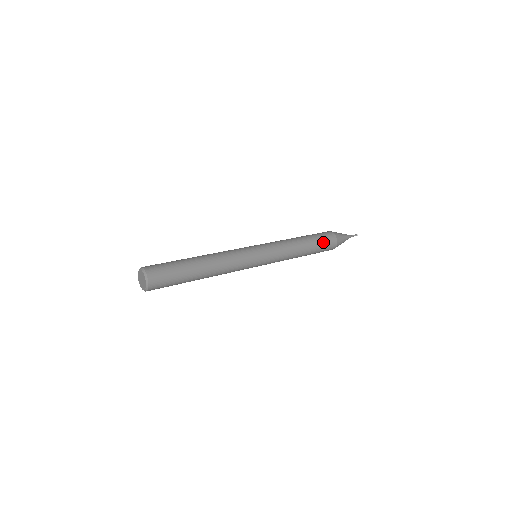
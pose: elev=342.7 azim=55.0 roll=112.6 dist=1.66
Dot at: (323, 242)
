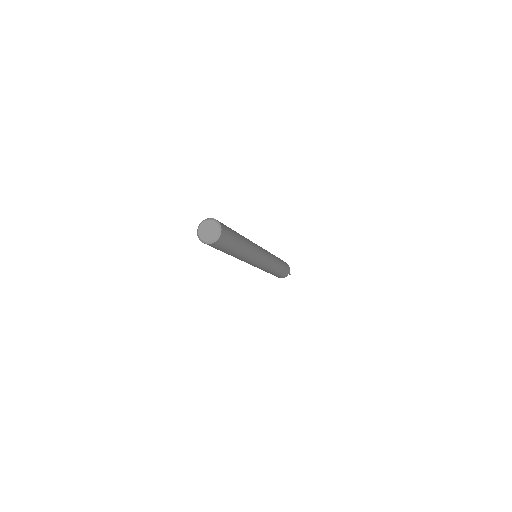
Dot at: (286, 267)
